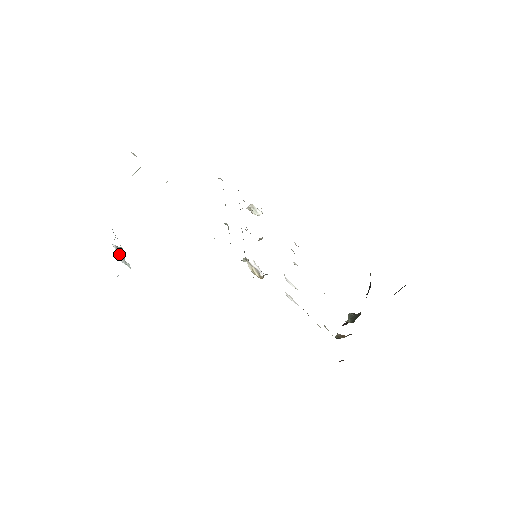
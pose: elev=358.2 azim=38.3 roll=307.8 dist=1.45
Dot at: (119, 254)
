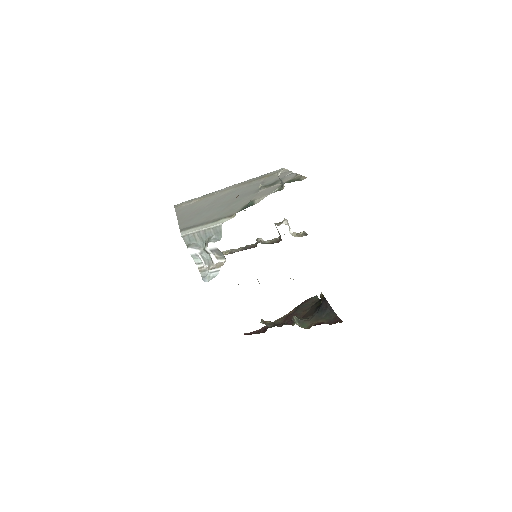
Dot at: (198, 248)
